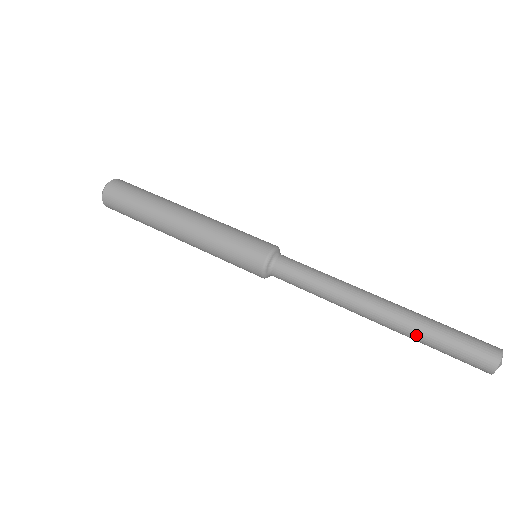
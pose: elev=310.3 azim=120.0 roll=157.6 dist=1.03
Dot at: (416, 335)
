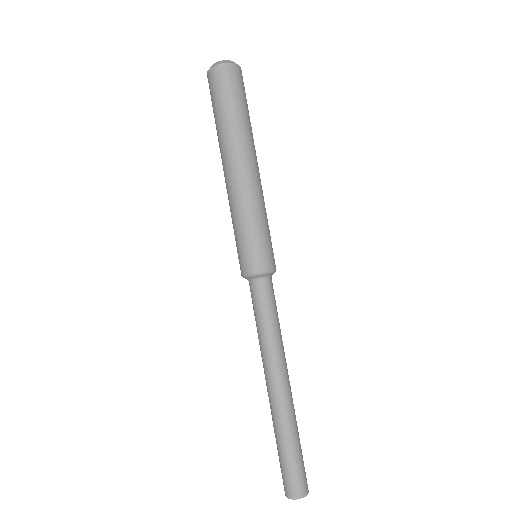
Dot at: (274, 427)
